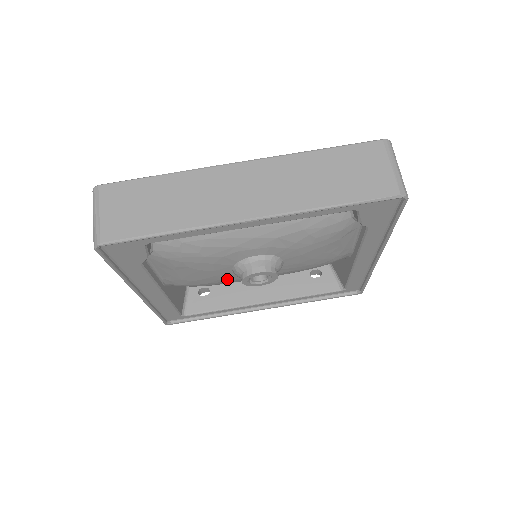
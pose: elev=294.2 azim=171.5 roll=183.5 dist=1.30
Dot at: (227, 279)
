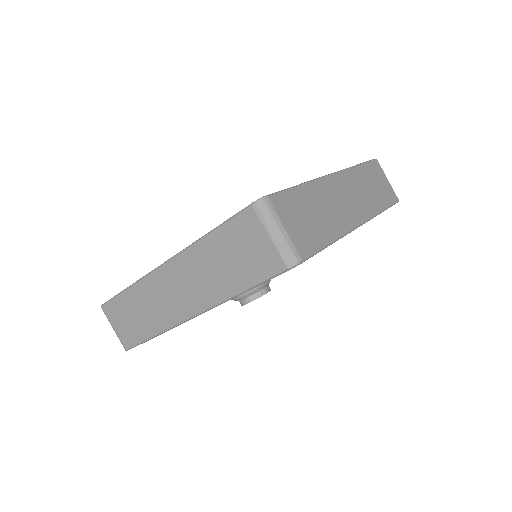
Dot at: occluded
